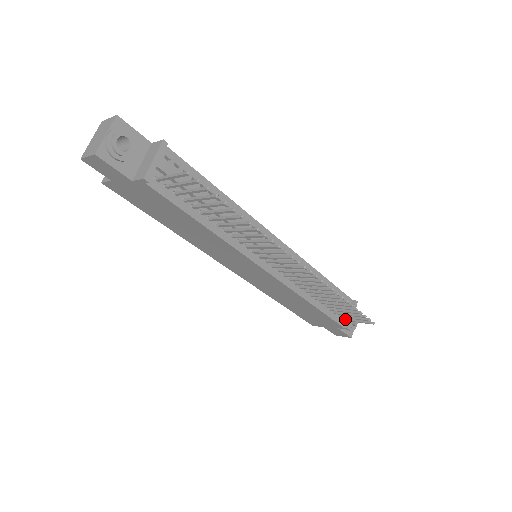
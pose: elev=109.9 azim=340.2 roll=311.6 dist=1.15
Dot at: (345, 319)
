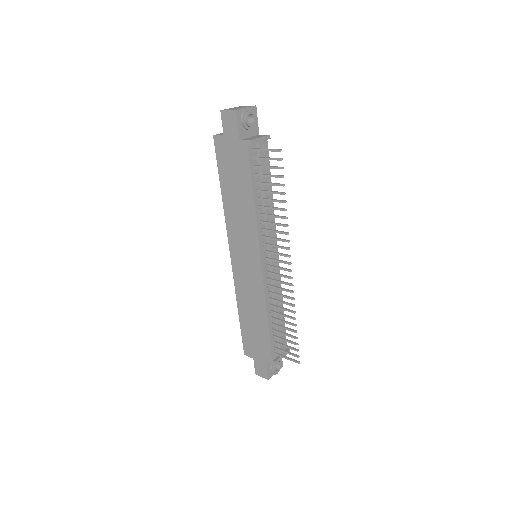
Dot at: (277, 353)
